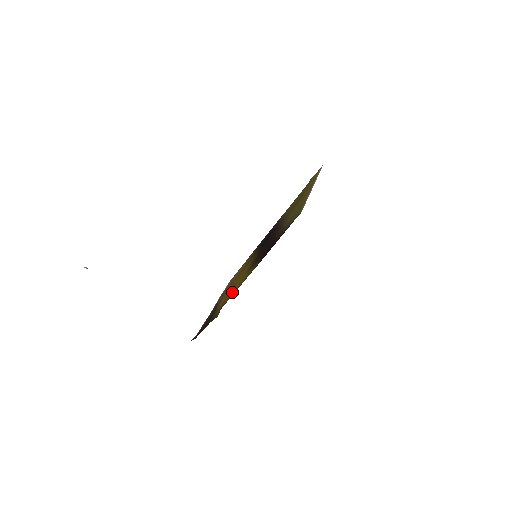
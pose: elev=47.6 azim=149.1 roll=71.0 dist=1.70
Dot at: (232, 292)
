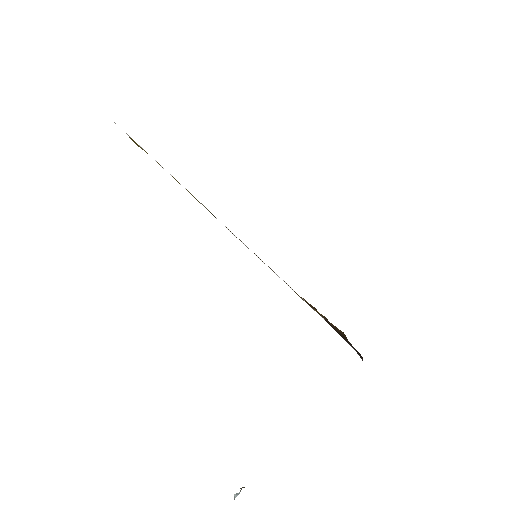
Dot at: occluded
